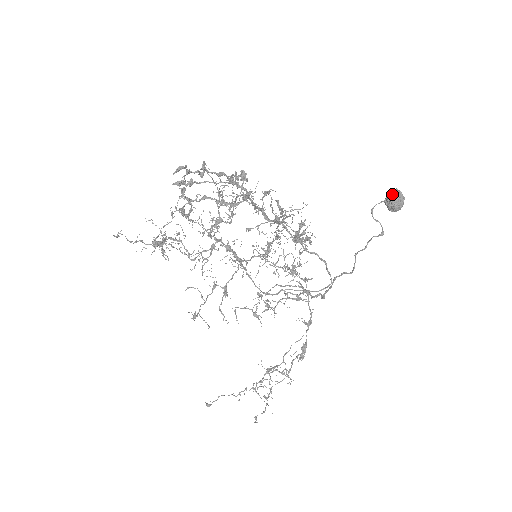
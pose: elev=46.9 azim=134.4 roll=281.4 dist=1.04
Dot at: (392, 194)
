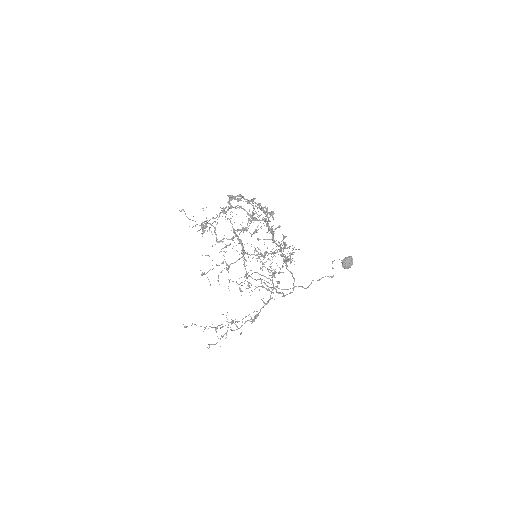
Dot at: (348, 259)
